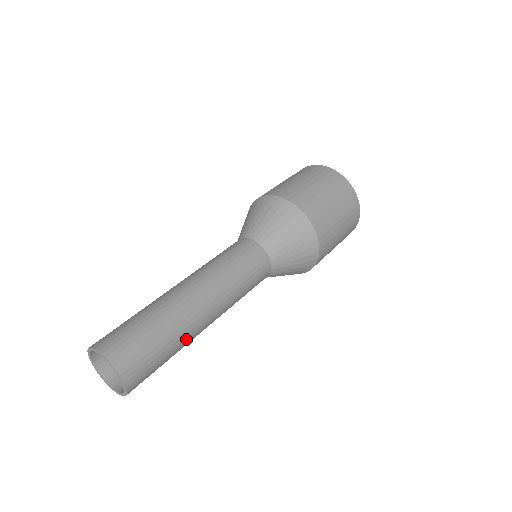
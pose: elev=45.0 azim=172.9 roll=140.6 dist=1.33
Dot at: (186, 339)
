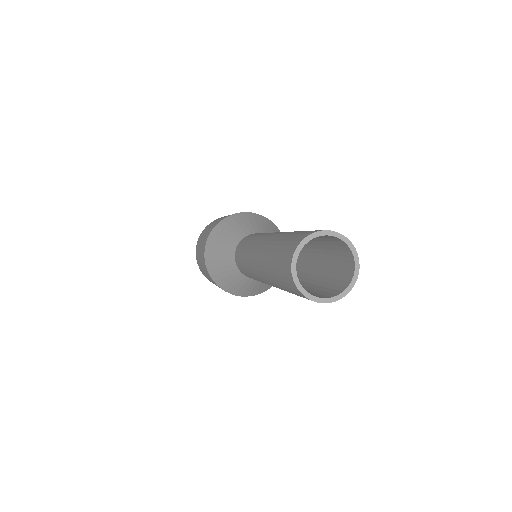
Dot at: occluded
